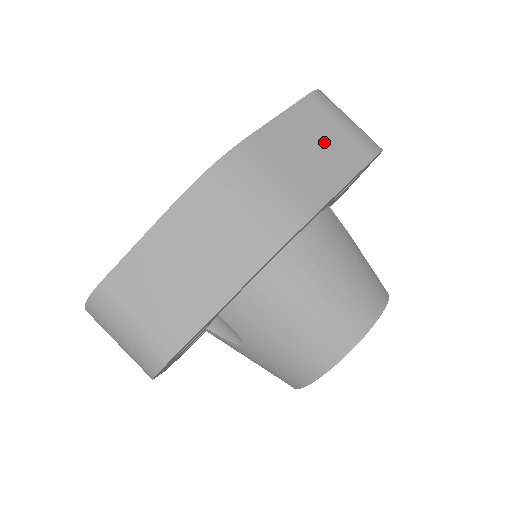
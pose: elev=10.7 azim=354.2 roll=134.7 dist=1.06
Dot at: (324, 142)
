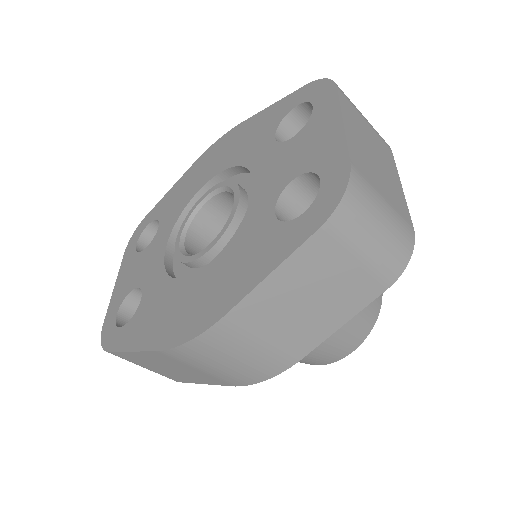
Dot at: (325, 290)
